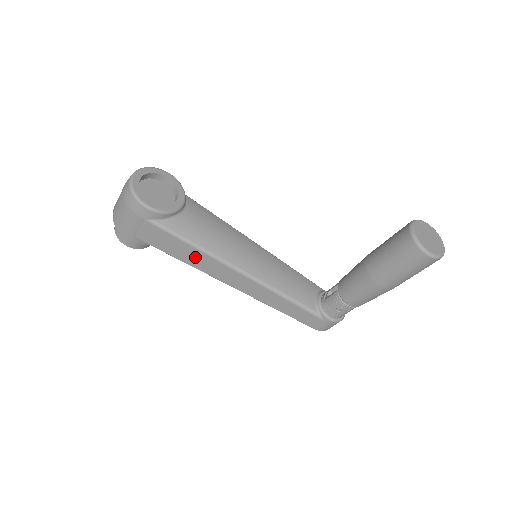
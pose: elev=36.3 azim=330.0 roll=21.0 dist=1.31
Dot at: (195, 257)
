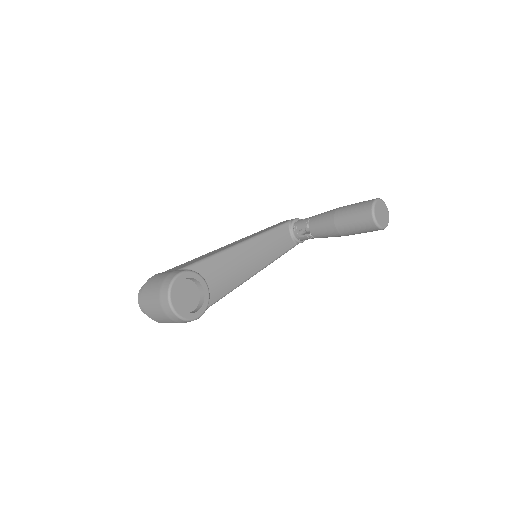
Dot at: occluded
